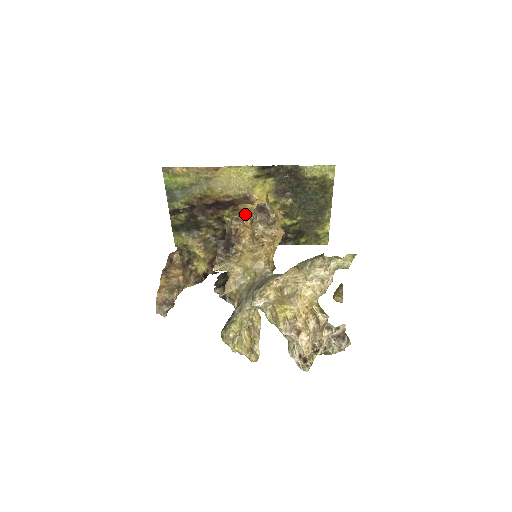
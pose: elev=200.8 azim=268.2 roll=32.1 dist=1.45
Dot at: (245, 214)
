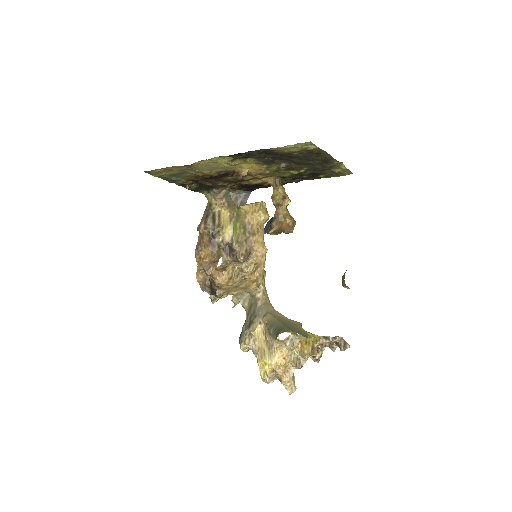
Dot at: (247, 175)
